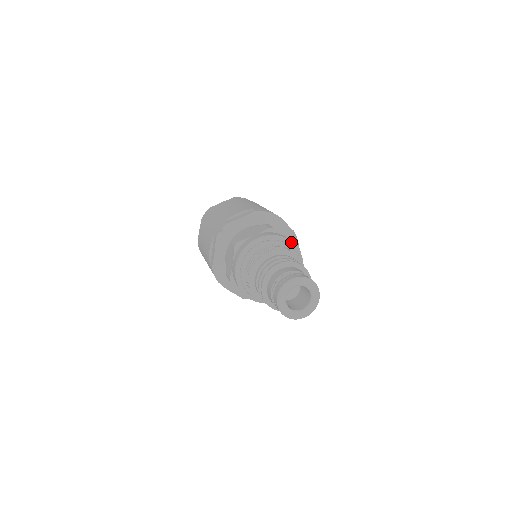
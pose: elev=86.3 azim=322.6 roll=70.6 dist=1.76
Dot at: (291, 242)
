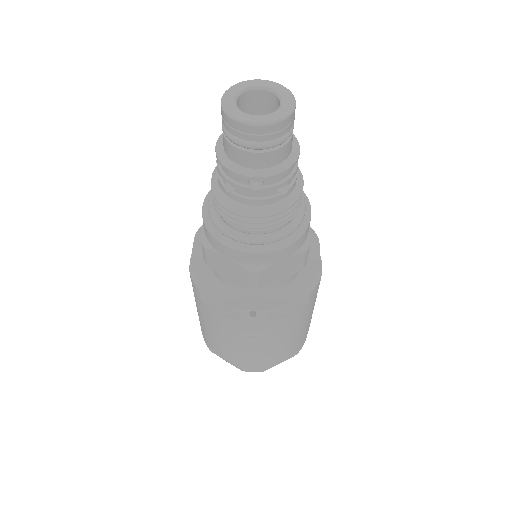
Dot at: (310, 212)
